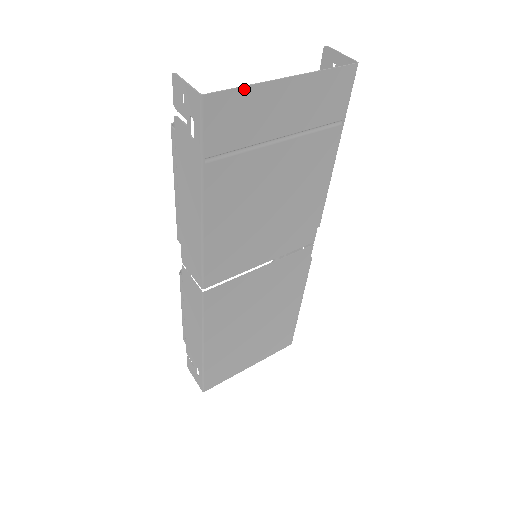
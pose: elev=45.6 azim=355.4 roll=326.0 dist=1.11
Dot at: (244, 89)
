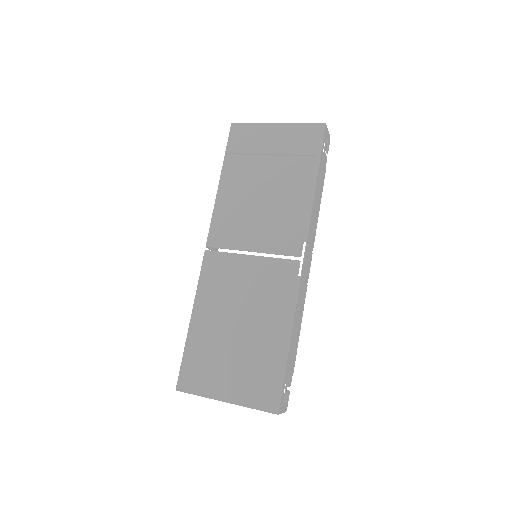
Dot at: (252, 124)
